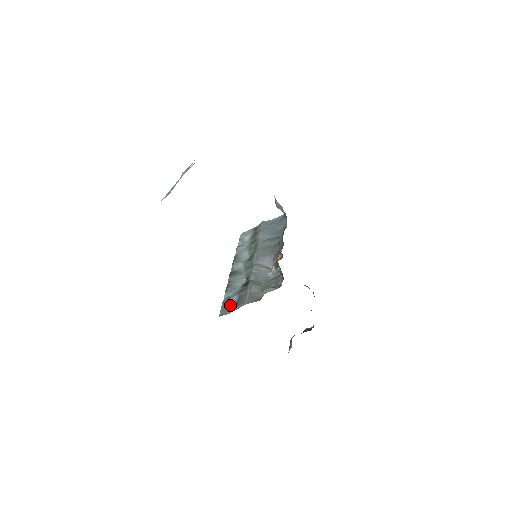
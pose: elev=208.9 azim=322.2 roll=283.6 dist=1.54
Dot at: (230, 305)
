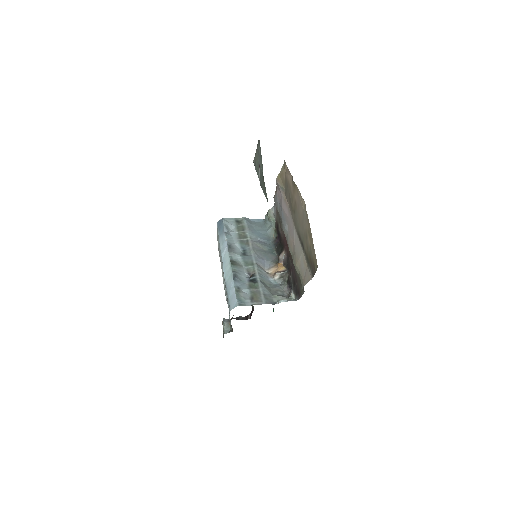
Dot at: (245, 297)
